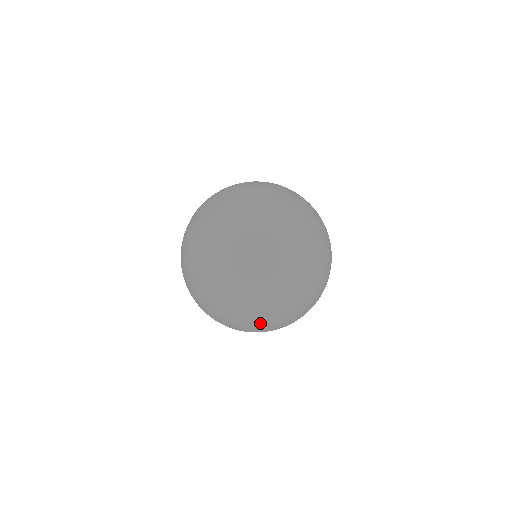
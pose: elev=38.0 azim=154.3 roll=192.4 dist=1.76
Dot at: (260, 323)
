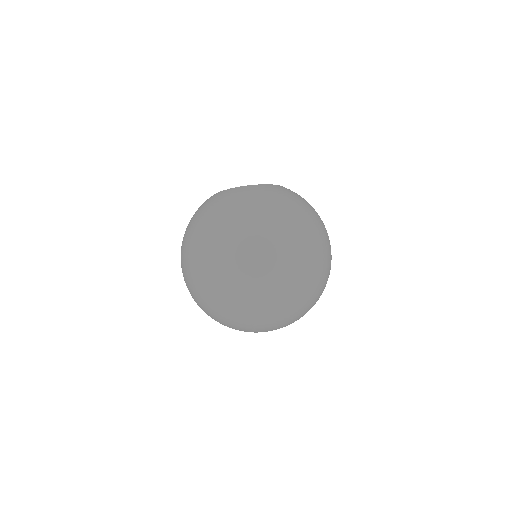
Dot at: (265, 331)
